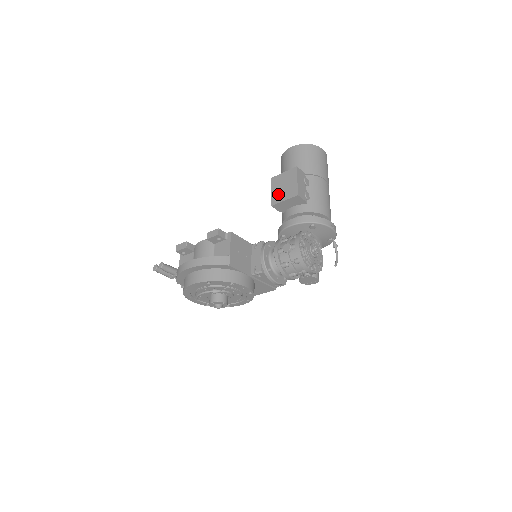
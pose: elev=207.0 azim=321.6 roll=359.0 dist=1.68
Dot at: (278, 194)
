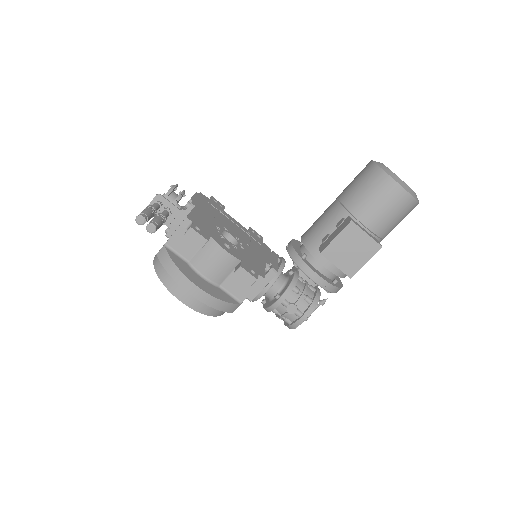
Dot at: (338, 251)
